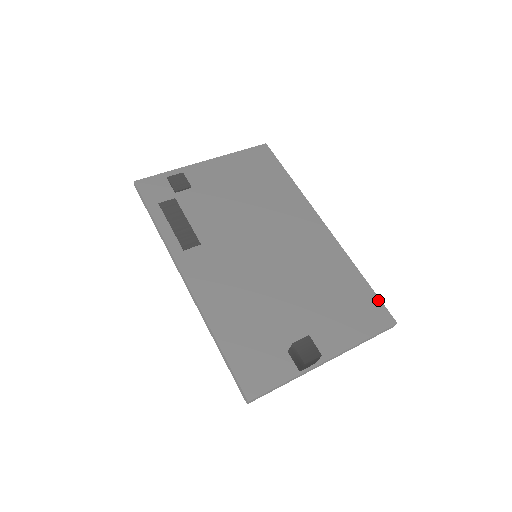
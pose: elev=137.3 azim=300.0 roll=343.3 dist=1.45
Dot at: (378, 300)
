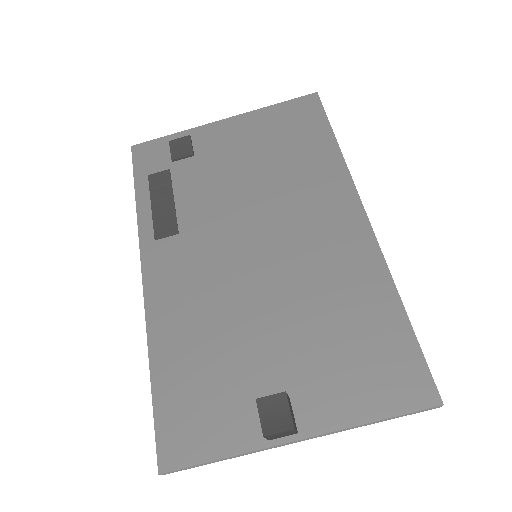
Dot at: (419, 356)
